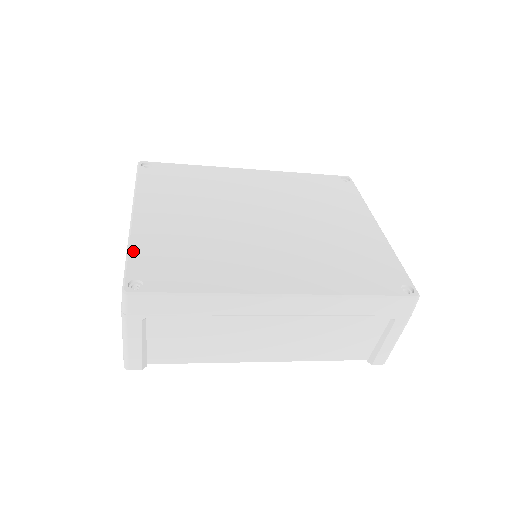
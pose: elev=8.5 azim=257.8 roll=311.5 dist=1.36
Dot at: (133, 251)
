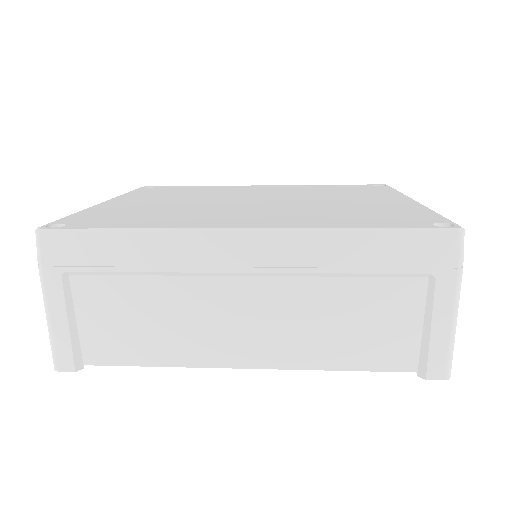
Dot at: (78, 213)
